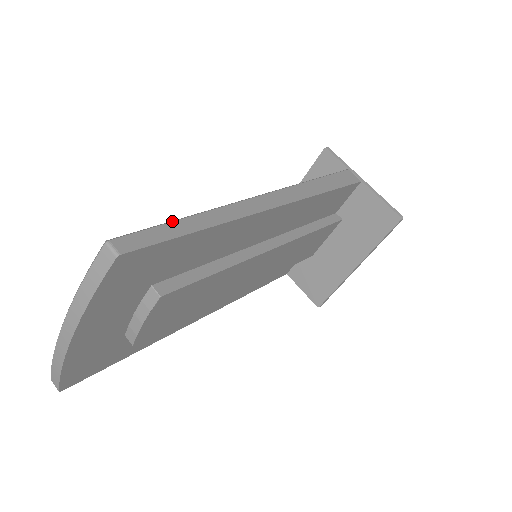
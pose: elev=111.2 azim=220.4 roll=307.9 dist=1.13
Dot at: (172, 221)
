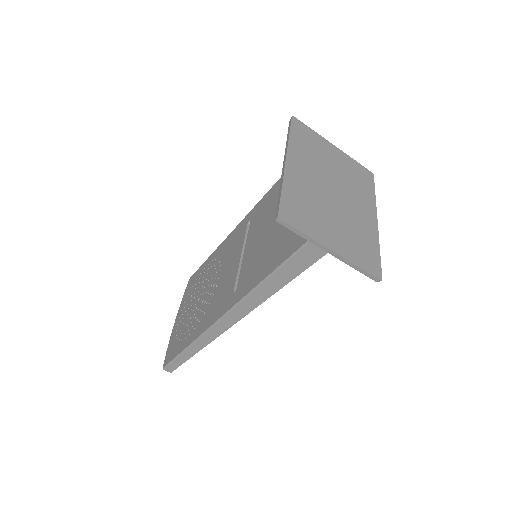
Dot at: (179, 356)
